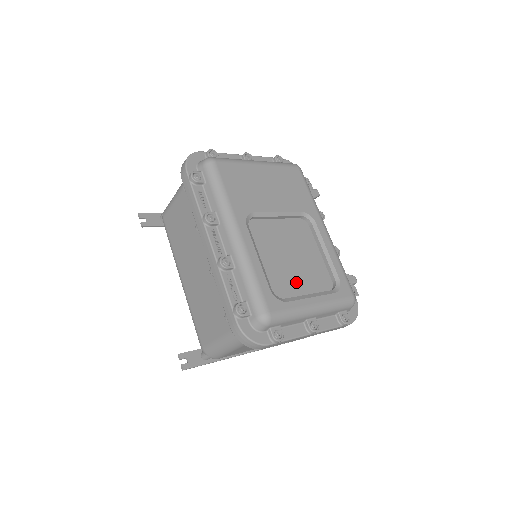
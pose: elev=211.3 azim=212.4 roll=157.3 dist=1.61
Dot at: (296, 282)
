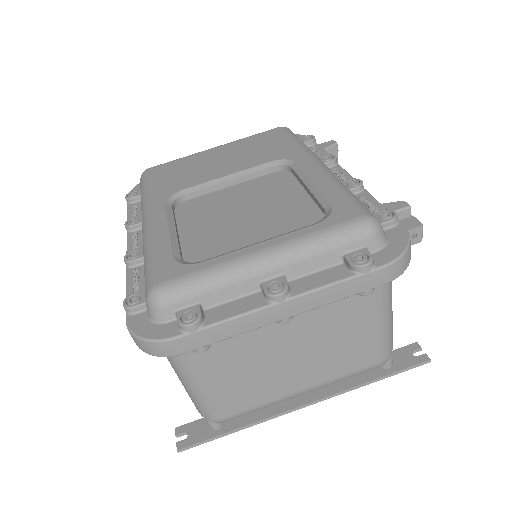
Dot at: (243, 239)
